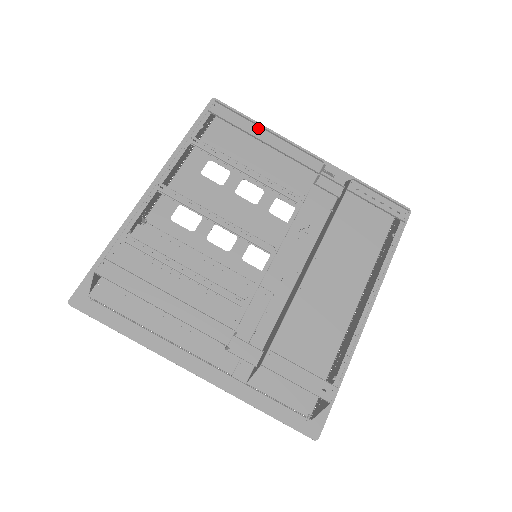
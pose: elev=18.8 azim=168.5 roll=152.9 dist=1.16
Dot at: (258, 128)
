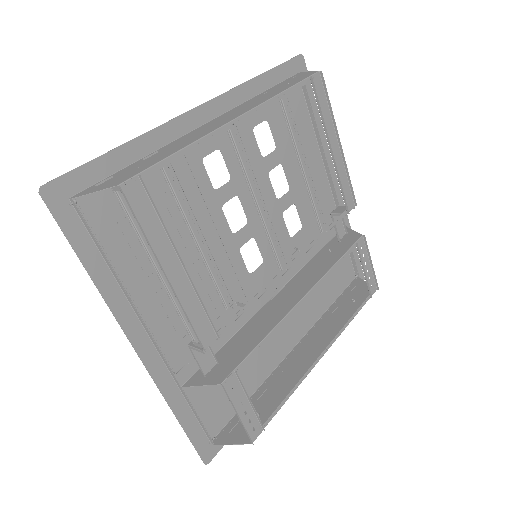
Dot at: (334, 131)
